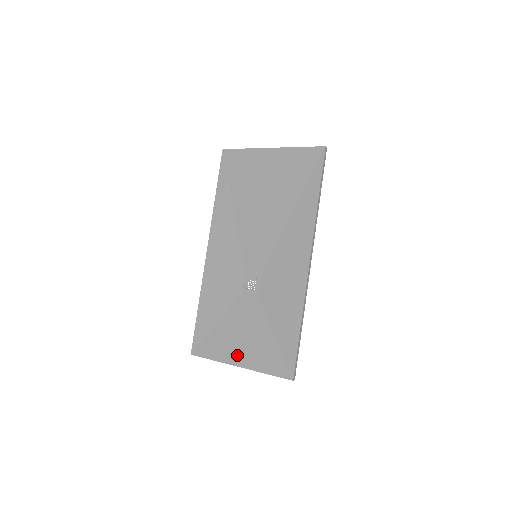
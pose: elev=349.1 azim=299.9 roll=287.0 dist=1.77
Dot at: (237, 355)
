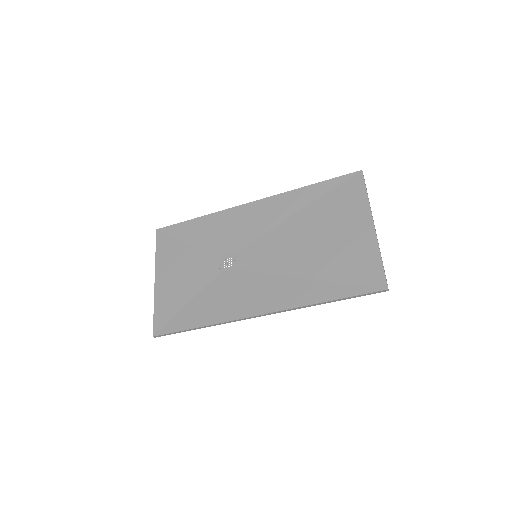
Dot at: (164, 274)
